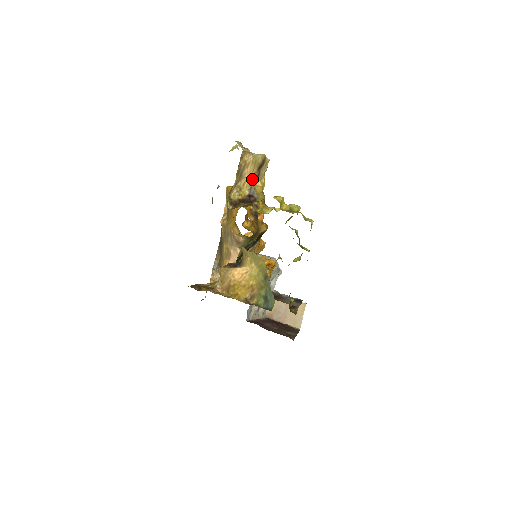
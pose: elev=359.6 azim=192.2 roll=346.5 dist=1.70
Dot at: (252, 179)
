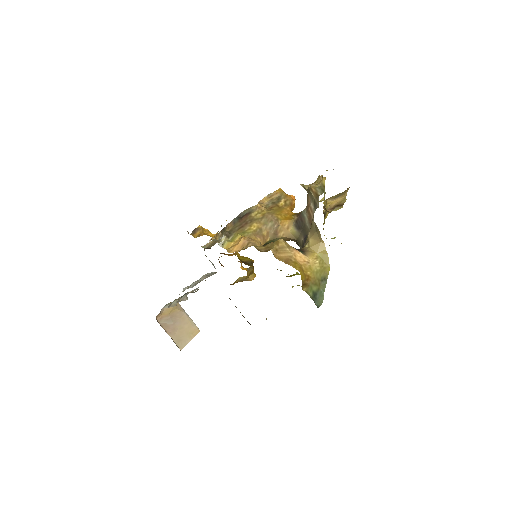
Dot at: (330, 206)
